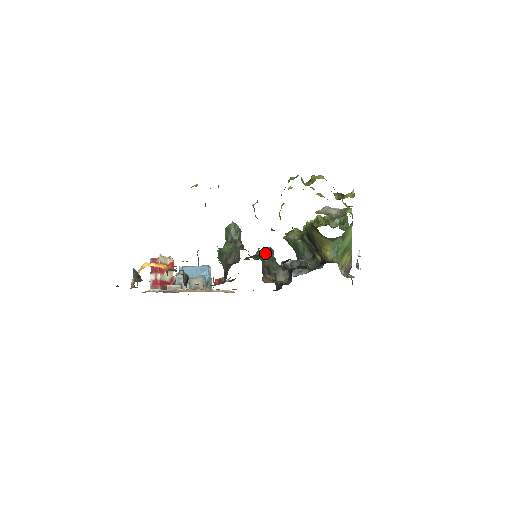
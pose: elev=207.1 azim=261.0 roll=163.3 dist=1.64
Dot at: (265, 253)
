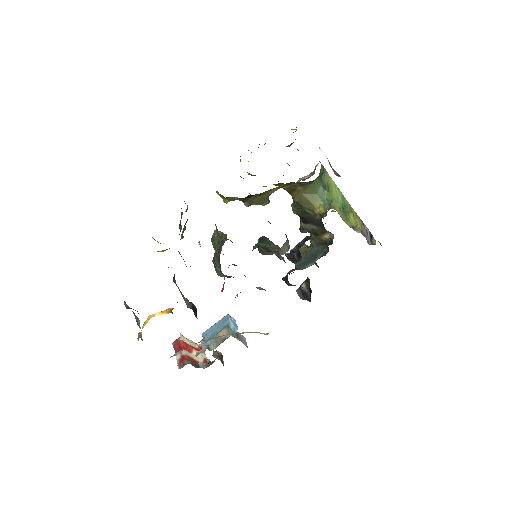
Dot at: (259, 242)
